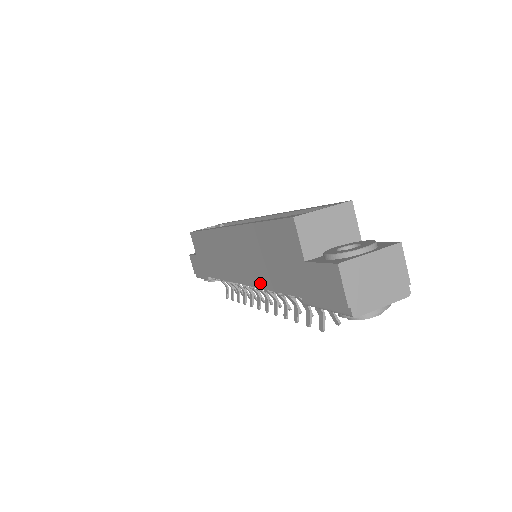
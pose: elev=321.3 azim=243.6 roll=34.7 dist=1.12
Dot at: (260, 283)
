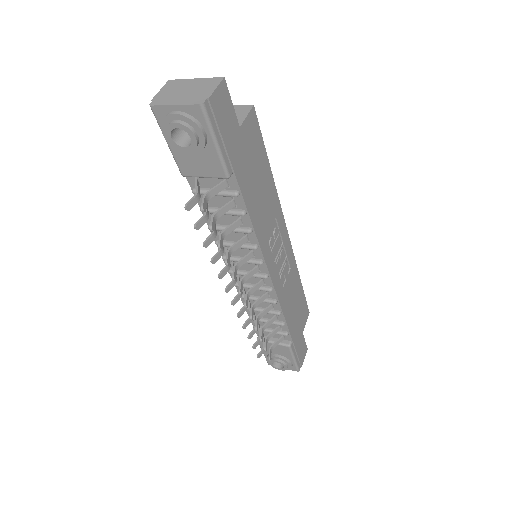
Dot at: occluded
